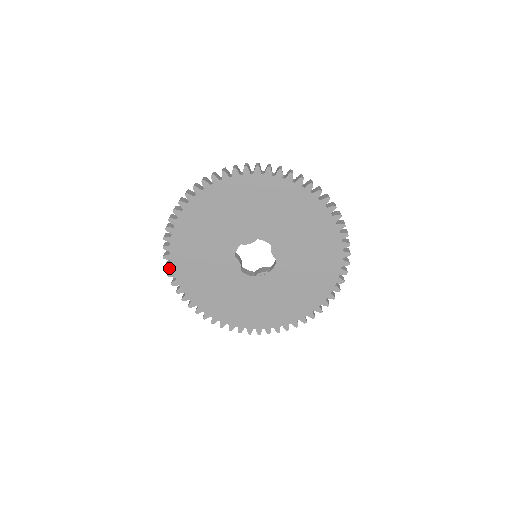
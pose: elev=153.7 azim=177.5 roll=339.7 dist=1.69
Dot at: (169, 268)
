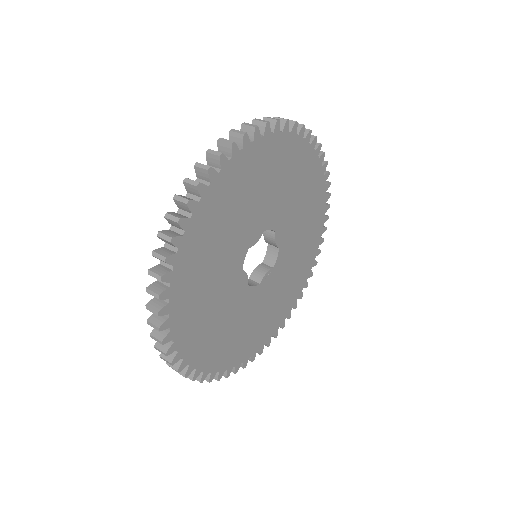
Dot at: (168, 341)
